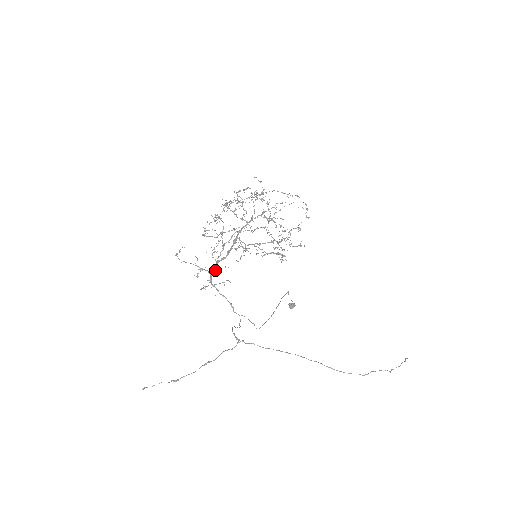
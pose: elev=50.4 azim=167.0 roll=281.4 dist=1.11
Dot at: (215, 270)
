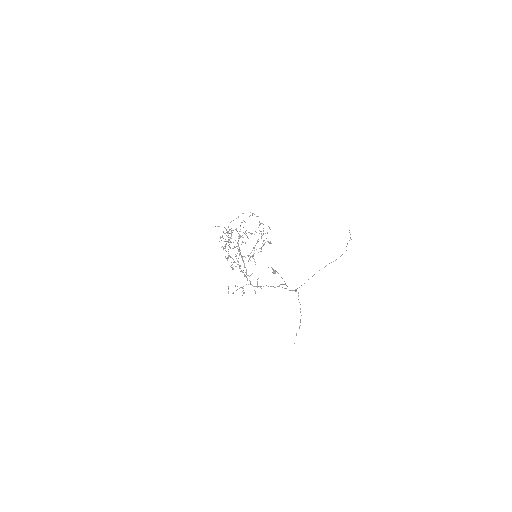
Dot at: occluded
